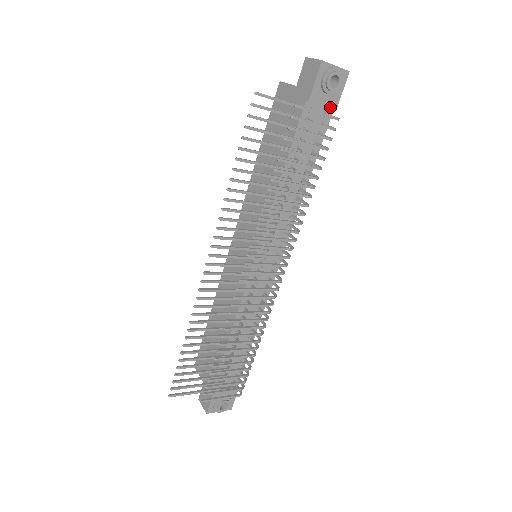
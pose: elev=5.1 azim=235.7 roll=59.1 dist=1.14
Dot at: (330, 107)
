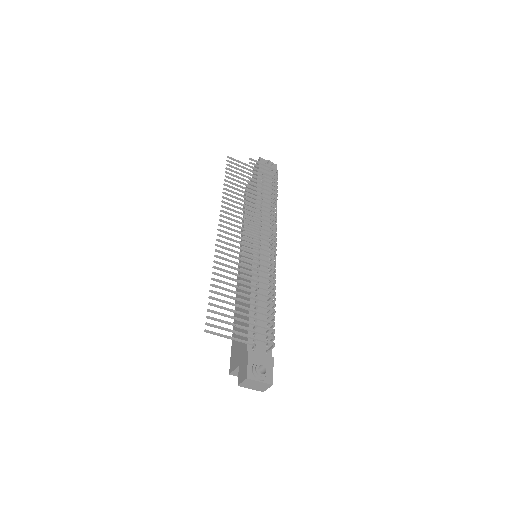
Dot at: occluded
